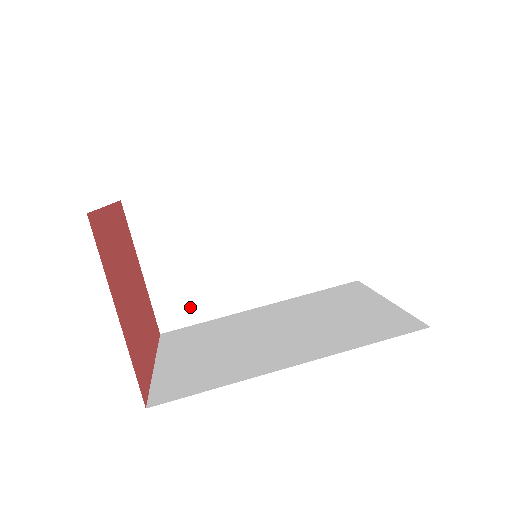
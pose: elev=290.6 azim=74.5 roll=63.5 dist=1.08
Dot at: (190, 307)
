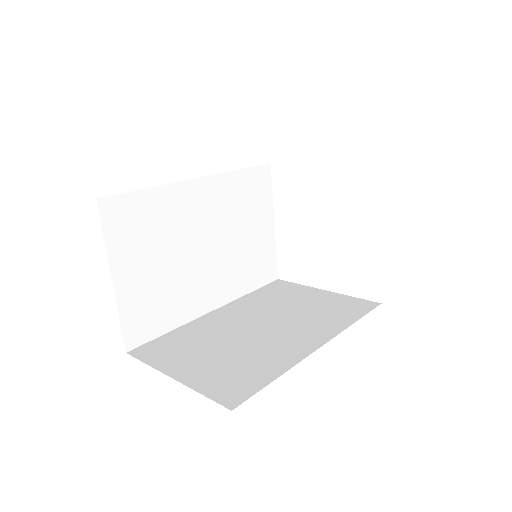
Dot at: (248, 378)
